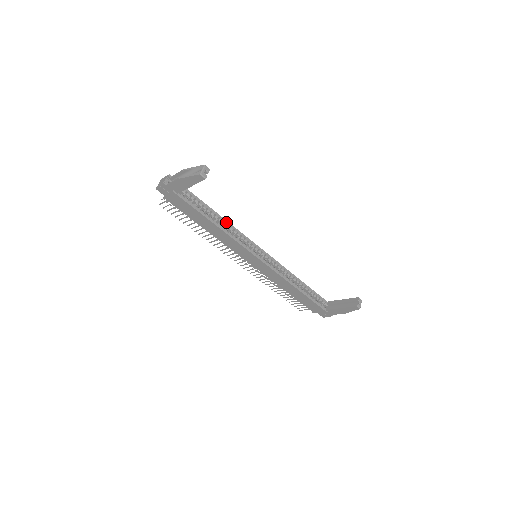
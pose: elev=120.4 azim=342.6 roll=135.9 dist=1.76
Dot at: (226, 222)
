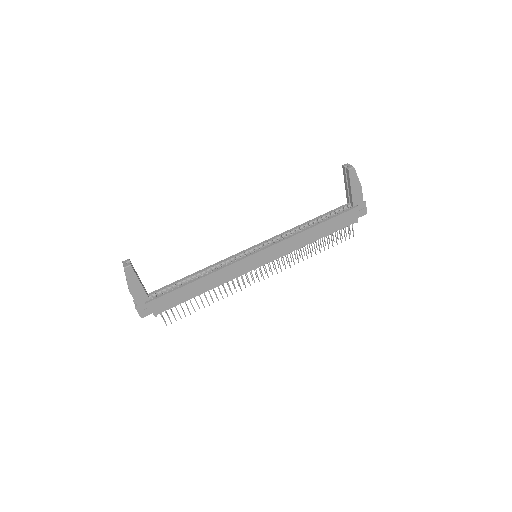
Dot at: (204, 270)
